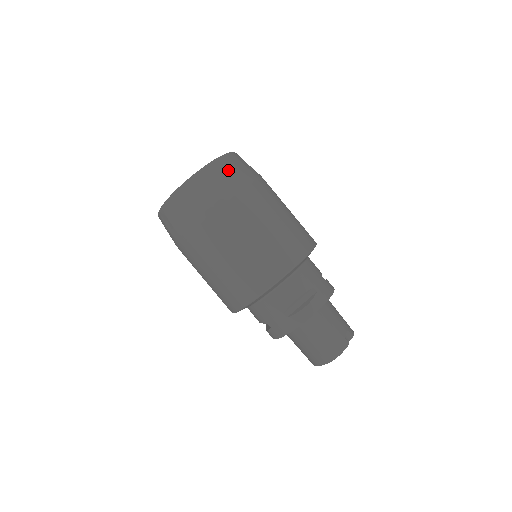
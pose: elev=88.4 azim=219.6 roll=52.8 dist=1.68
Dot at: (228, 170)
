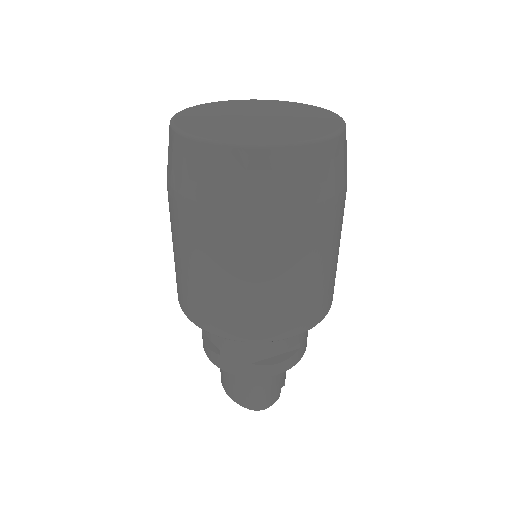
Dot at: (336, 164)
